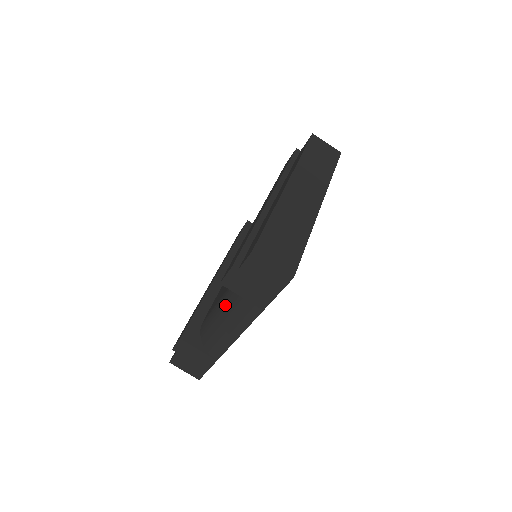
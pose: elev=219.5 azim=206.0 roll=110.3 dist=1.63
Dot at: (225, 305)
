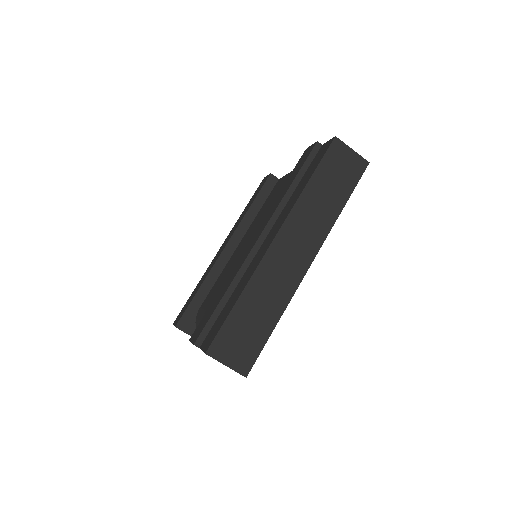
Dot at: occluded
